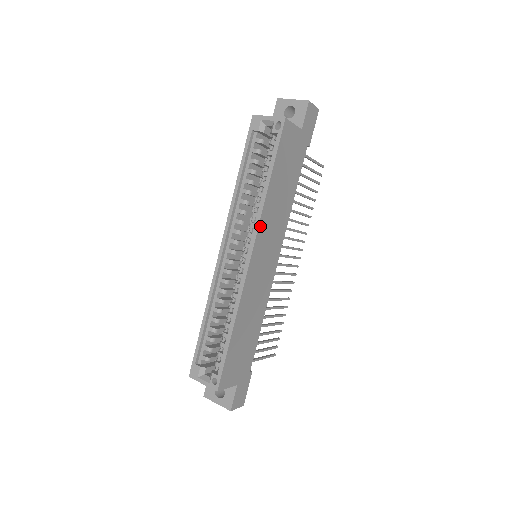
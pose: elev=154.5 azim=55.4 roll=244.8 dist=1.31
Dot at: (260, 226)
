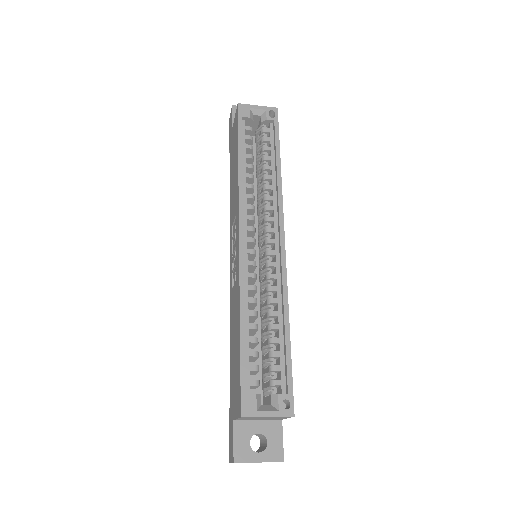
Dot at: (282, 207)
